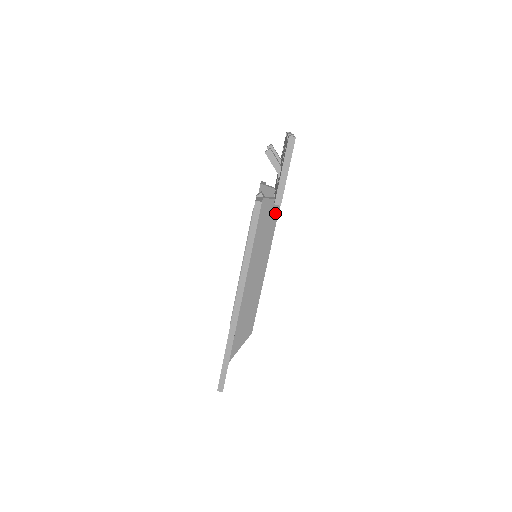
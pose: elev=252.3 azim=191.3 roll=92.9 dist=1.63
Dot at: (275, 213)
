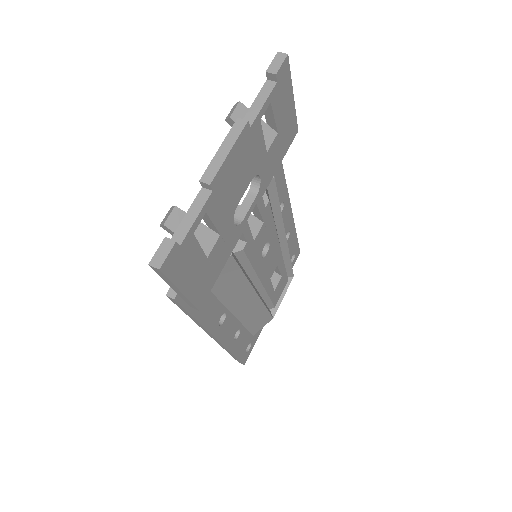
Dot at: (231, 266)
